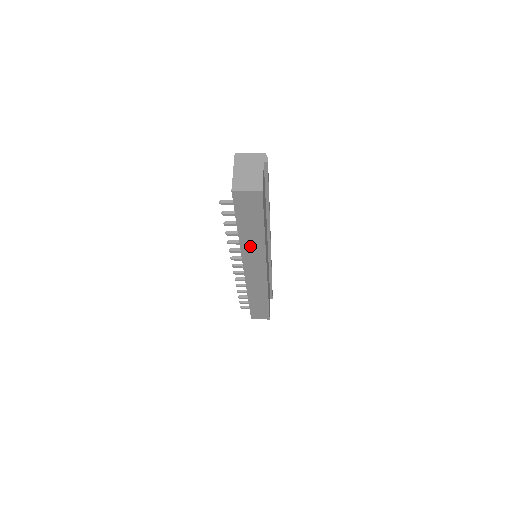
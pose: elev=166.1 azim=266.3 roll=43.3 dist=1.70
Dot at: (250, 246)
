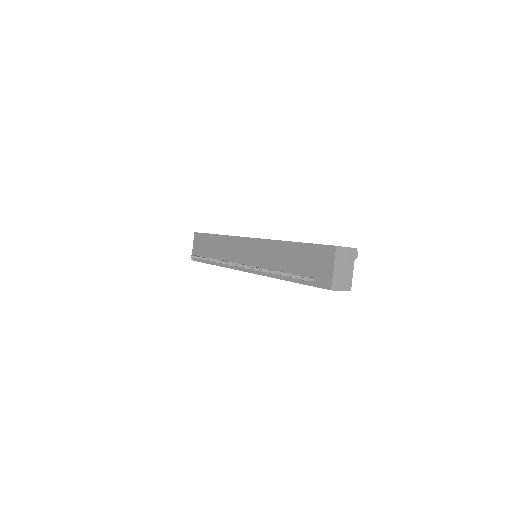
Dot at: occluded
